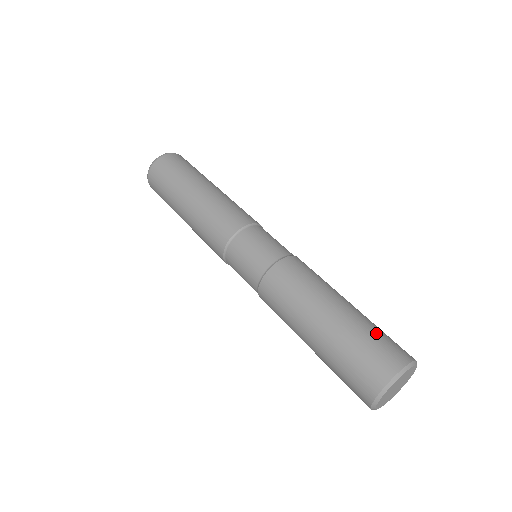
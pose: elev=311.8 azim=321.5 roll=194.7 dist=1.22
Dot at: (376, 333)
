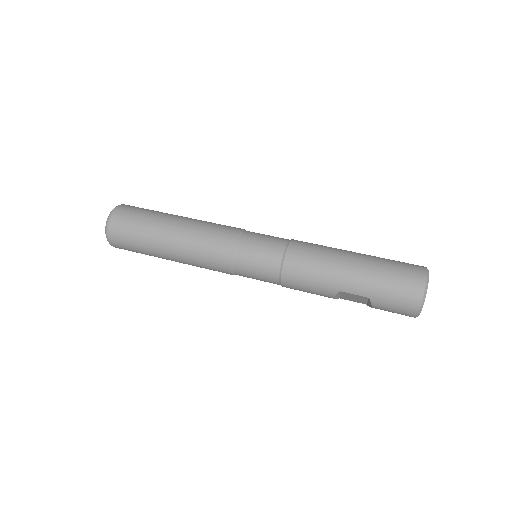
Dot at: occluded
